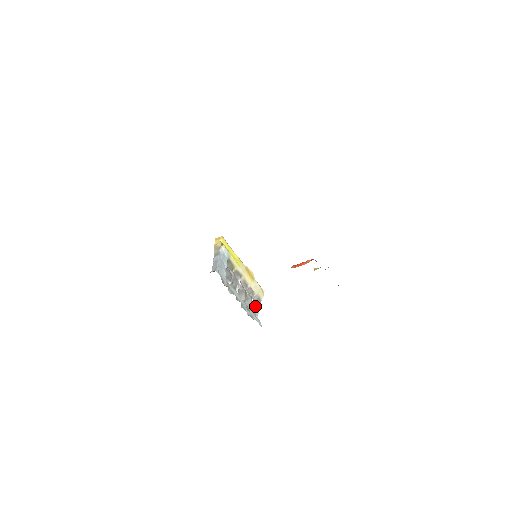
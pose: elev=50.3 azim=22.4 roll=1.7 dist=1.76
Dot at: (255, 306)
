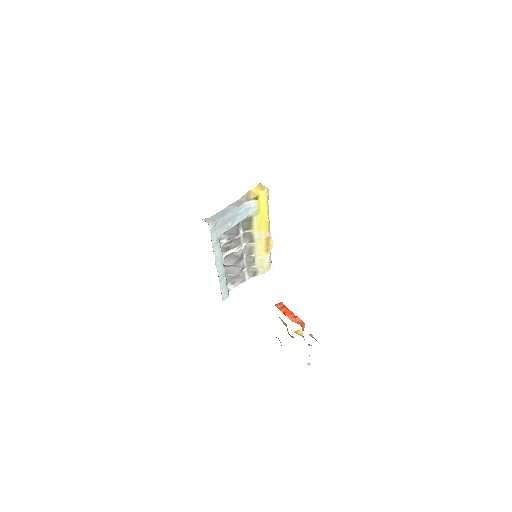
Dot at: (242, 276)
